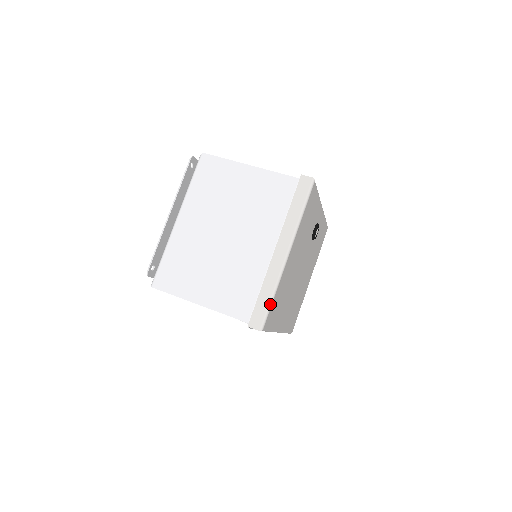
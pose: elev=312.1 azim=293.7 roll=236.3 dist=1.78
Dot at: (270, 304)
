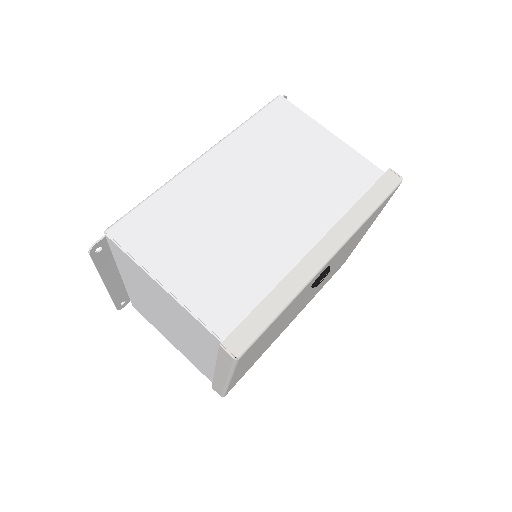
Dot at: (224, 393)
